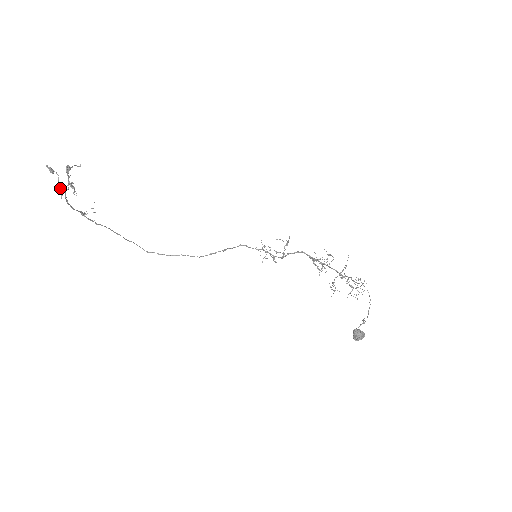
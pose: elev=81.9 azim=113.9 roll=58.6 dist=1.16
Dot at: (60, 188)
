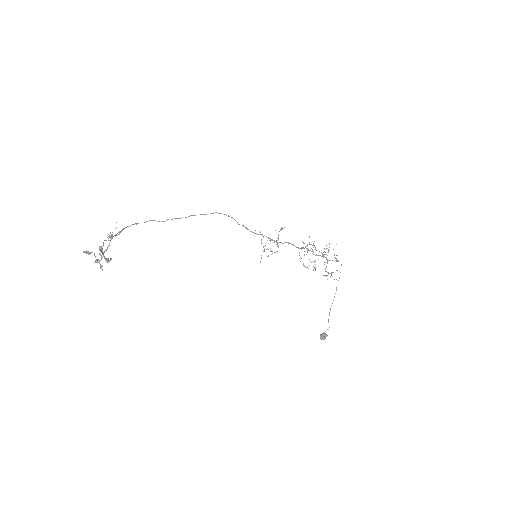
Dot at: (98, 260)
